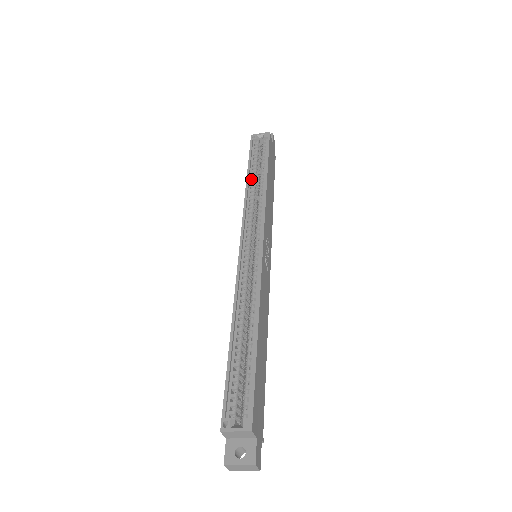
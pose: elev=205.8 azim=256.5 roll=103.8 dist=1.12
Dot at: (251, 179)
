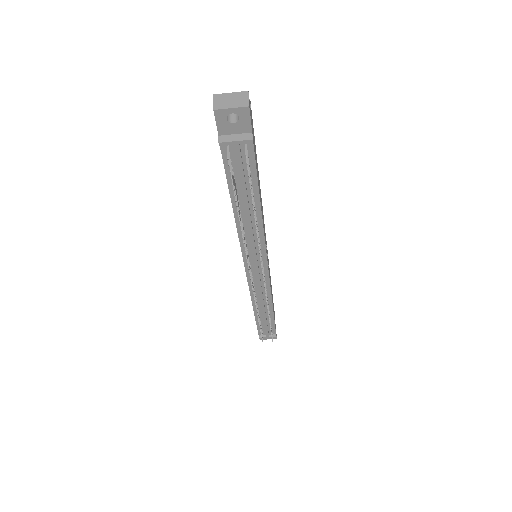
Dot at: occluded
